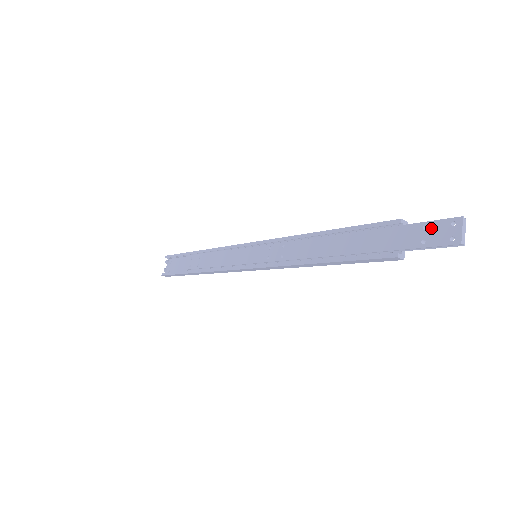
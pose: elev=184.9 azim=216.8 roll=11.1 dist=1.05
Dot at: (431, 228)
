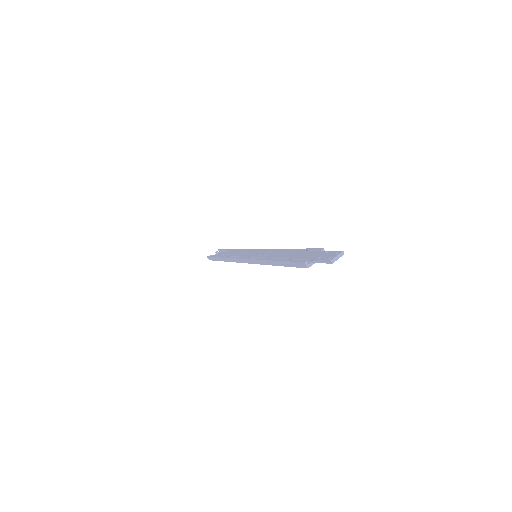
Dot at: (328, 253)
